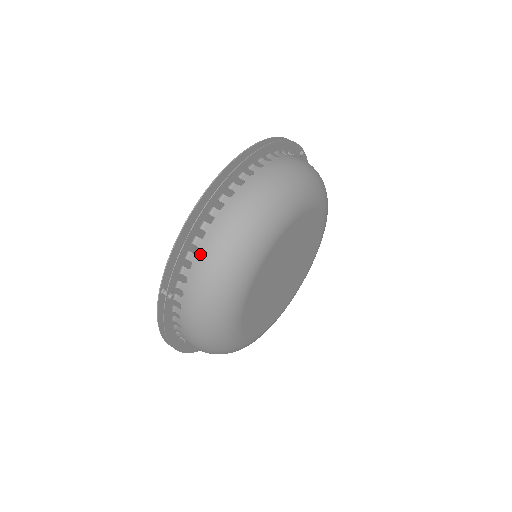
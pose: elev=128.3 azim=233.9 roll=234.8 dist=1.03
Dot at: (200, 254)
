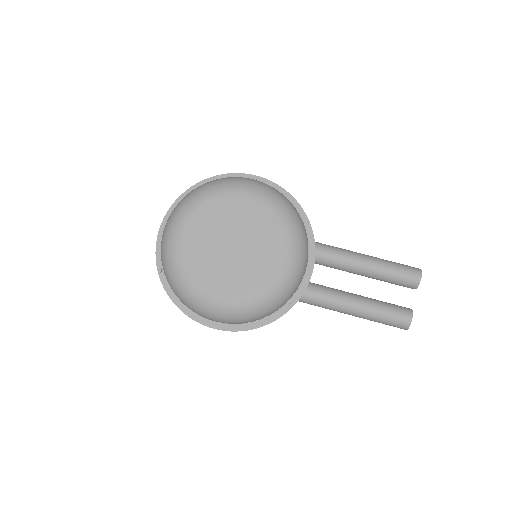
Dot at: occluded
